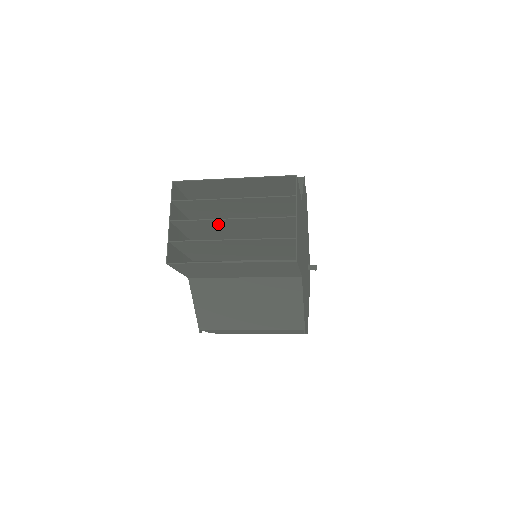
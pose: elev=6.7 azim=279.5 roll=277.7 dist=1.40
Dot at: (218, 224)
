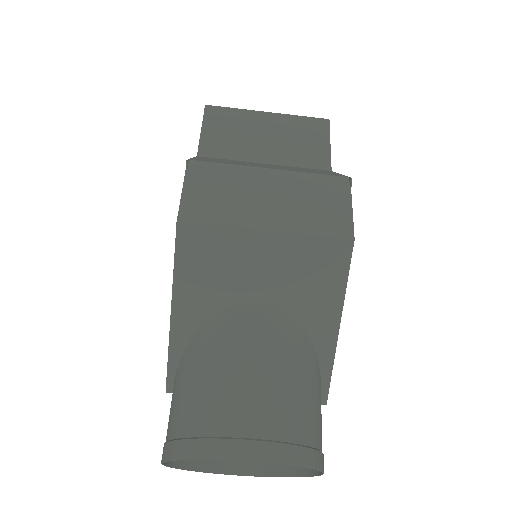
Dot at: occluded
